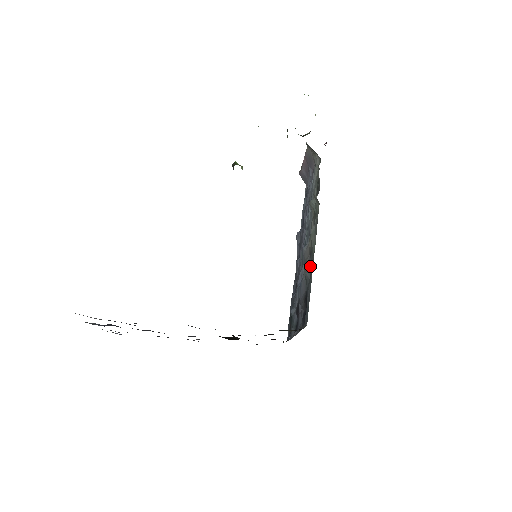
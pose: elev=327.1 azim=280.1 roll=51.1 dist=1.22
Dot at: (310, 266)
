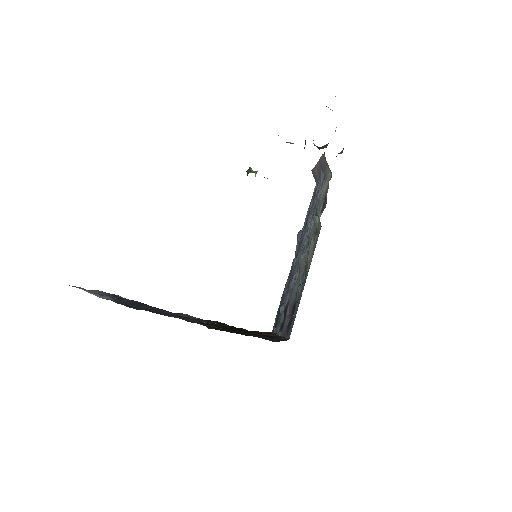
Dot at: (303, 279)
